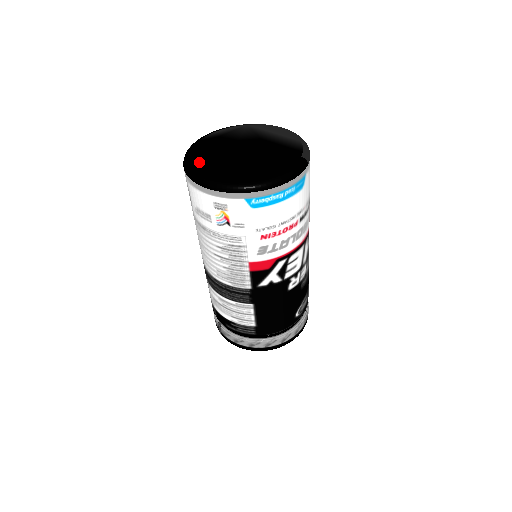
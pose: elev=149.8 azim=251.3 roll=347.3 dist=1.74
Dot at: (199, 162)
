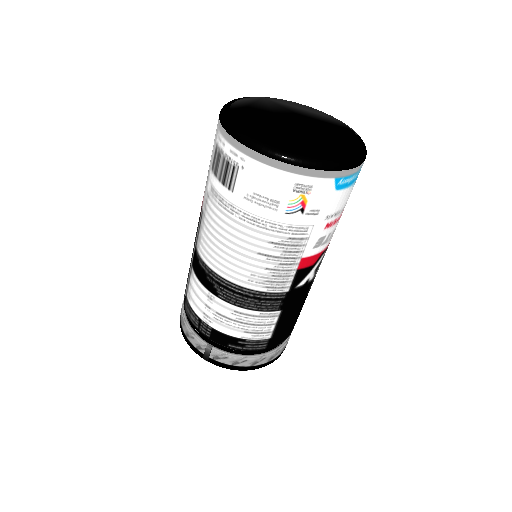
Dot at: (261, 133)
